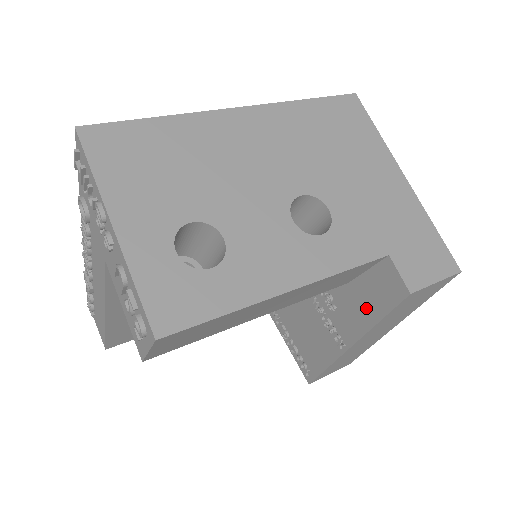
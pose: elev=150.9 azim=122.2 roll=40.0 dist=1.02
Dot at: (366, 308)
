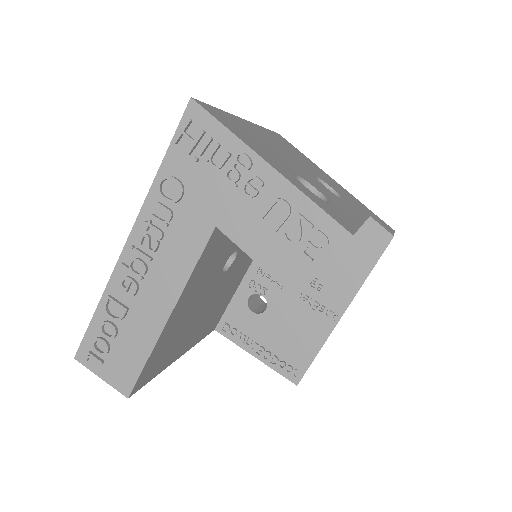
Dot at: (355, 269)
